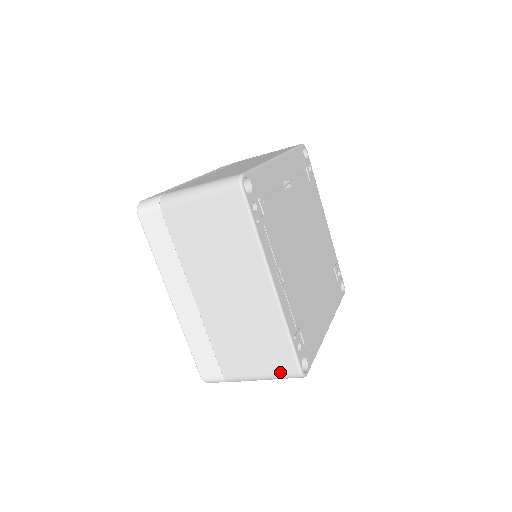
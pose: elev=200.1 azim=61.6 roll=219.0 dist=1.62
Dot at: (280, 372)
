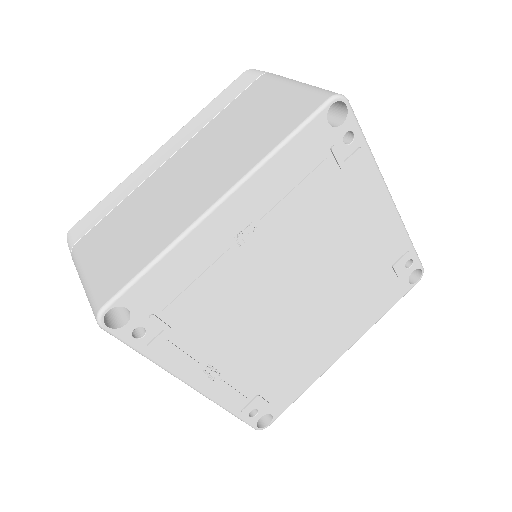
Dot at: occluded
